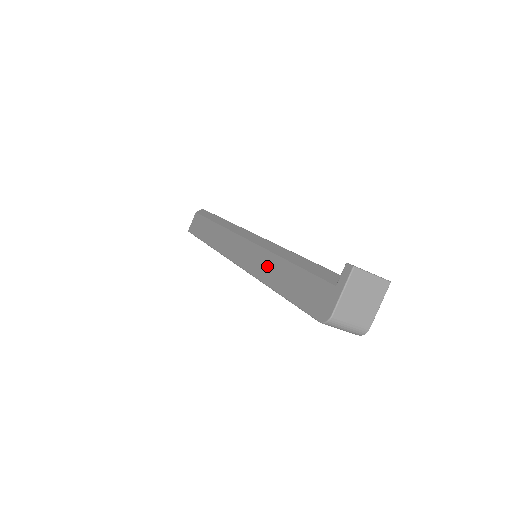
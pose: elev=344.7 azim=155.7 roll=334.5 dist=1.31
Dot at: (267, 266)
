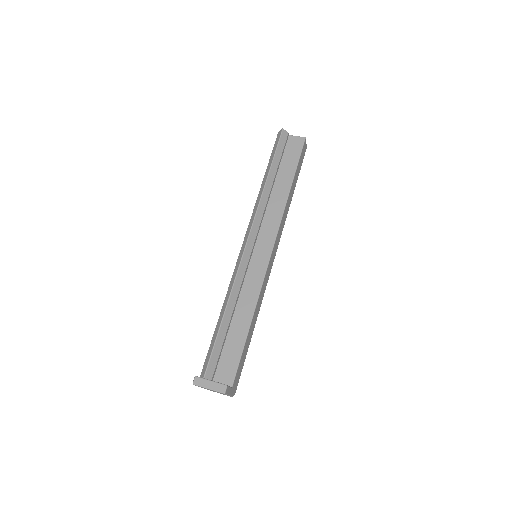
Dot at: occluded
